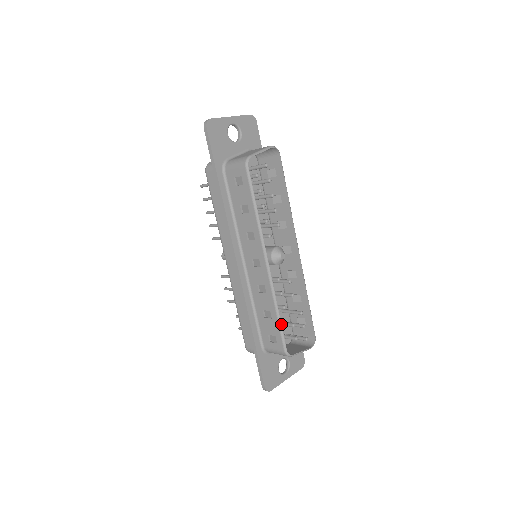
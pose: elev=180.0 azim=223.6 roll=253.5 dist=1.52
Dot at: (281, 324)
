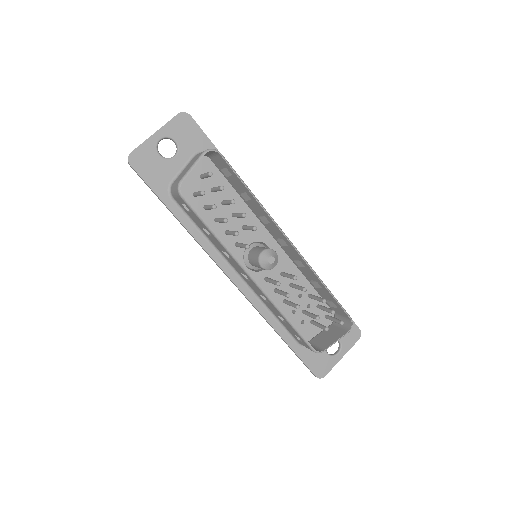
Dot at: (296, 329)
